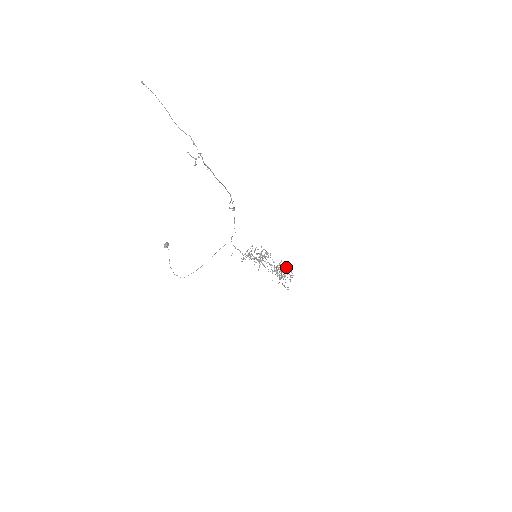
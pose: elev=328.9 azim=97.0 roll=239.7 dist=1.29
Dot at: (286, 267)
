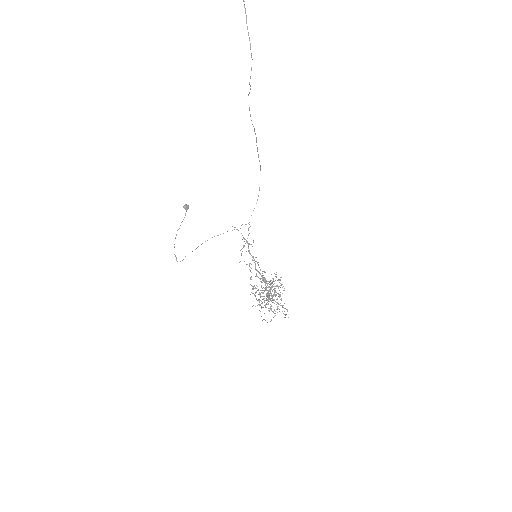
Dot at: (282, 307)
